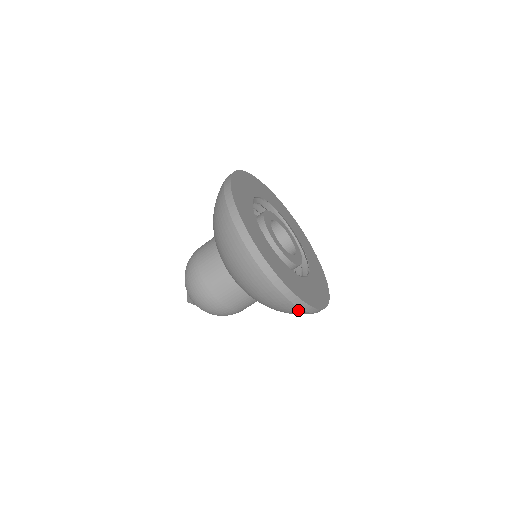
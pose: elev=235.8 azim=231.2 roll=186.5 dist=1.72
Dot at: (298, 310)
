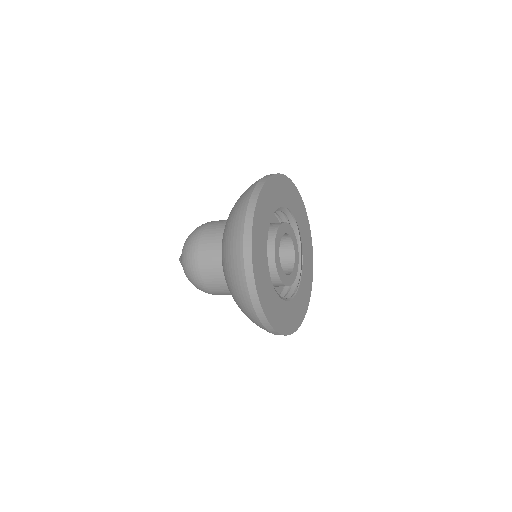
Dot at: occluded
